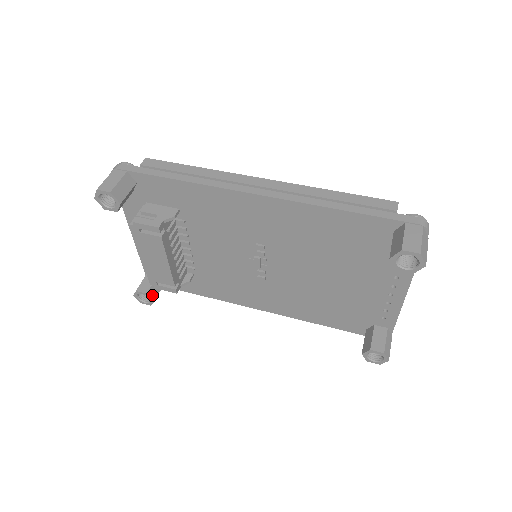
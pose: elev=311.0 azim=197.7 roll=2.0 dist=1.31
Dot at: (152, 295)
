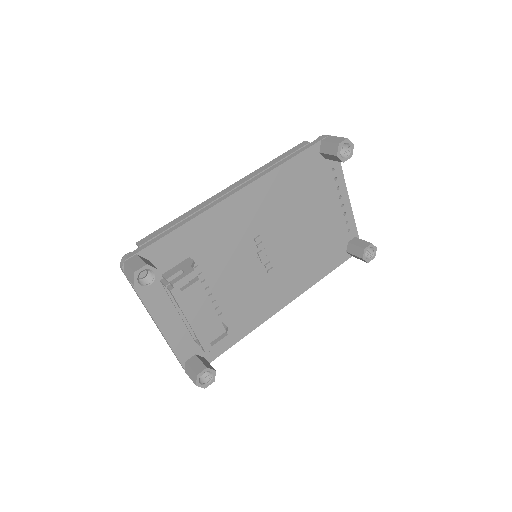
Dot at: (210, 368)
